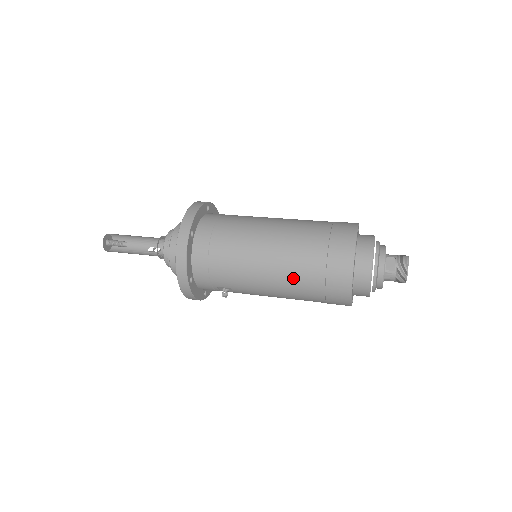
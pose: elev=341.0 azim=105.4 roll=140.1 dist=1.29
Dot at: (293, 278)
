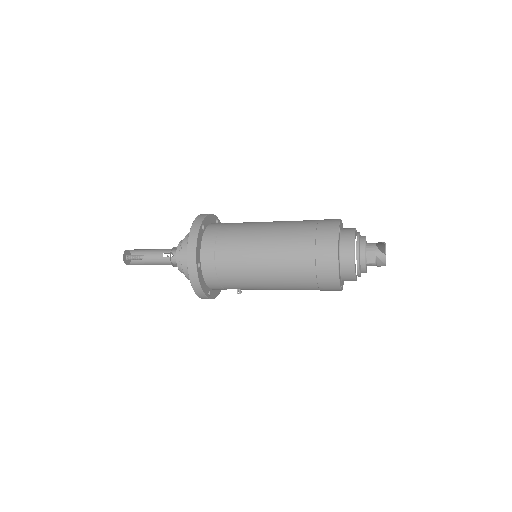
Dot at: (291, 286)
